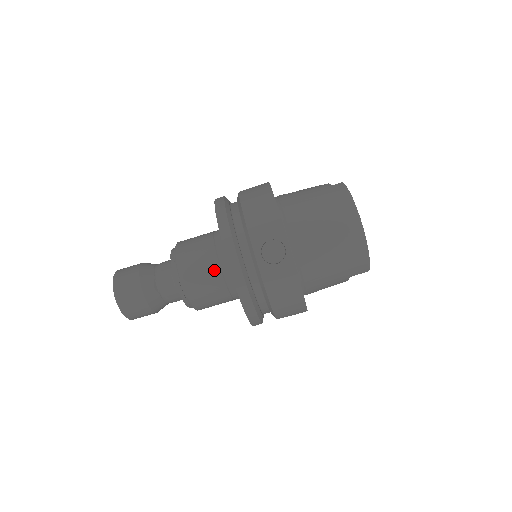
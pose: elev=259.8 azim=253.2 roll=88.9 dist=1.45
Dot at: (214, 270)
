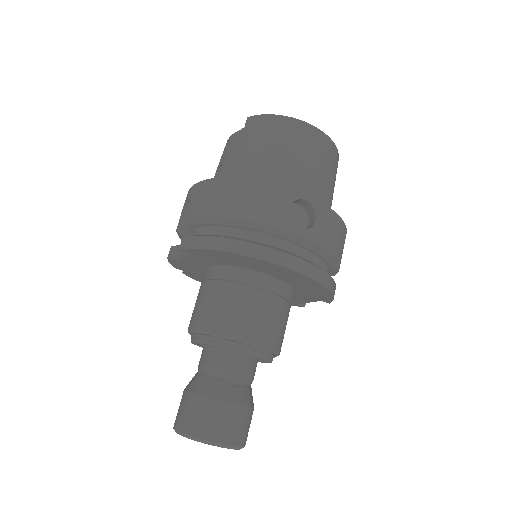
Dot at: (265, 299)
